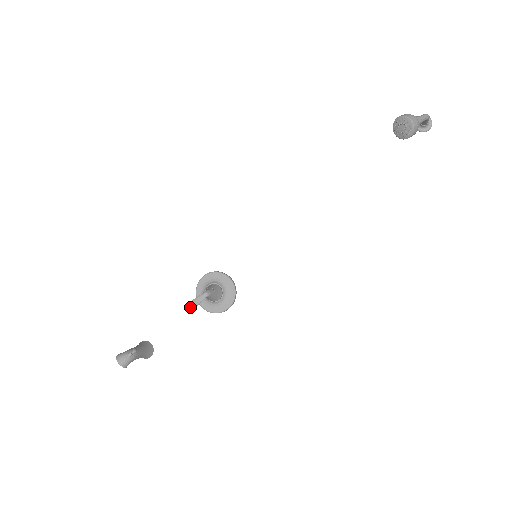
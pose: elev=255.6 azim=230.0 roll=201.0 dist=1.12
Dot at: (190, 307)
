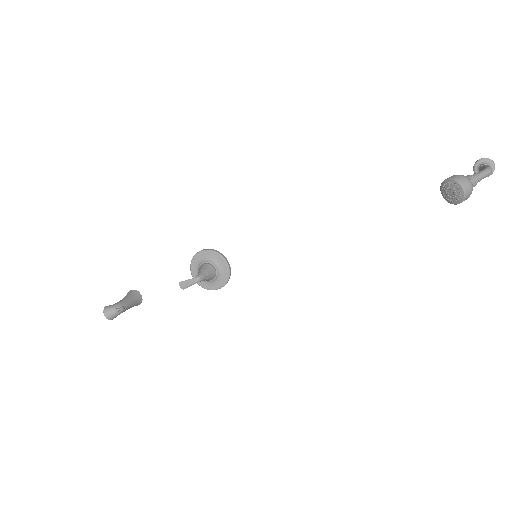
Dot at: (180, 287)
